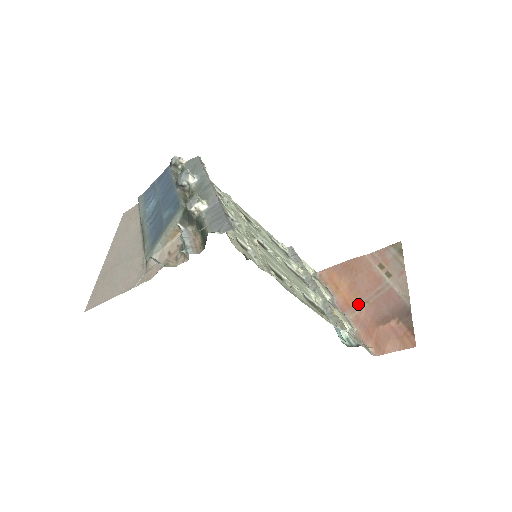
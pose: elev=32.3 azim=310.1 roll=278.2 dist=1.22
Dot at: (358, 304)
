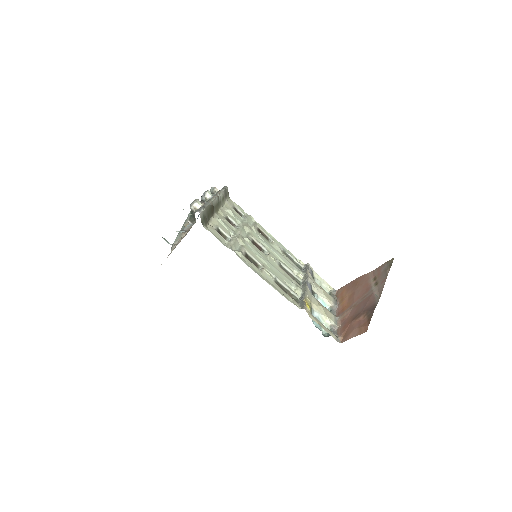
Dot at: (348, 308)
